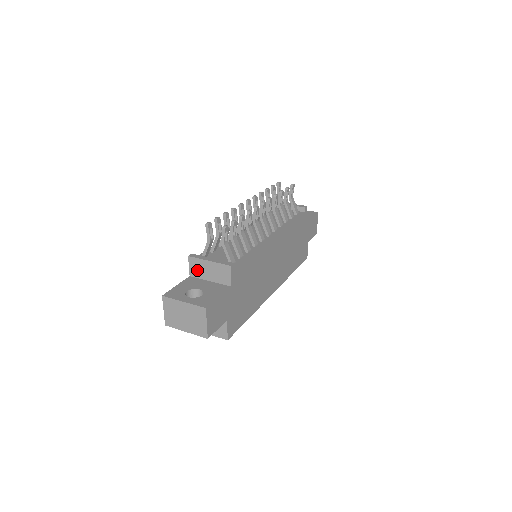
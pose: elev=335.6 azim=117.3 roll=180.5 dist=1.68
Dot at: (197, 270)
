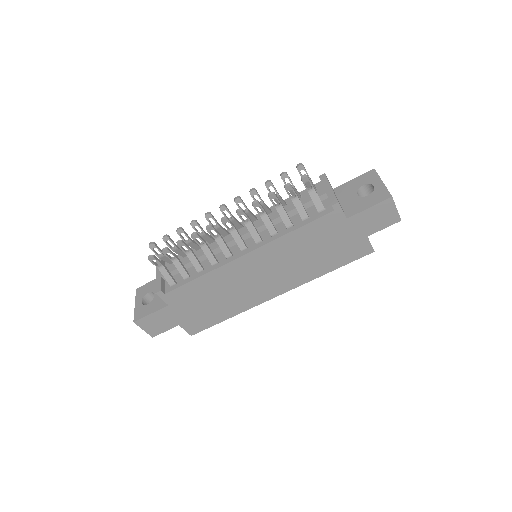
Dot at: occluded
